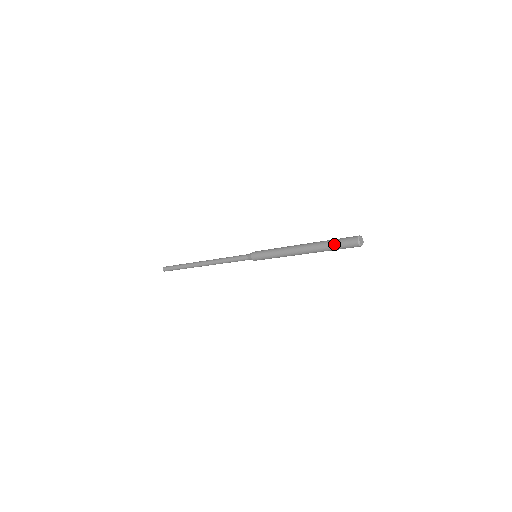
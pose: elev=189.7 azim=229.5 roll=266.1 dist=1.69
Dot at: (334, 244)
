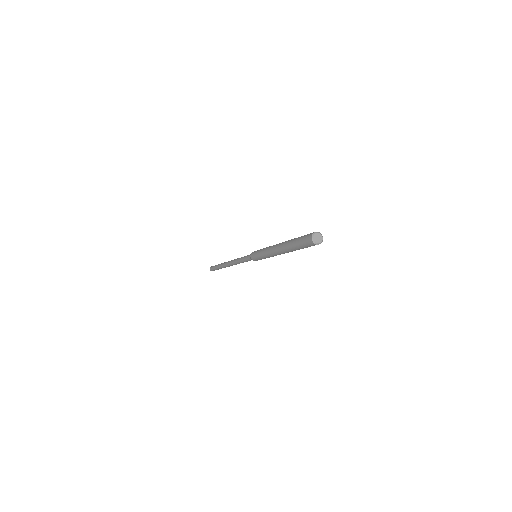
Dot at: (297, 245)
